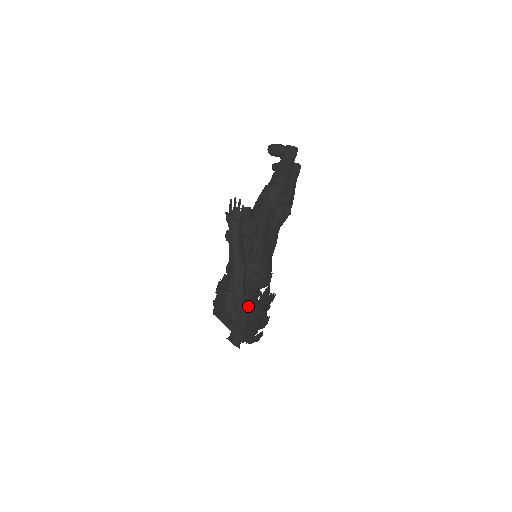
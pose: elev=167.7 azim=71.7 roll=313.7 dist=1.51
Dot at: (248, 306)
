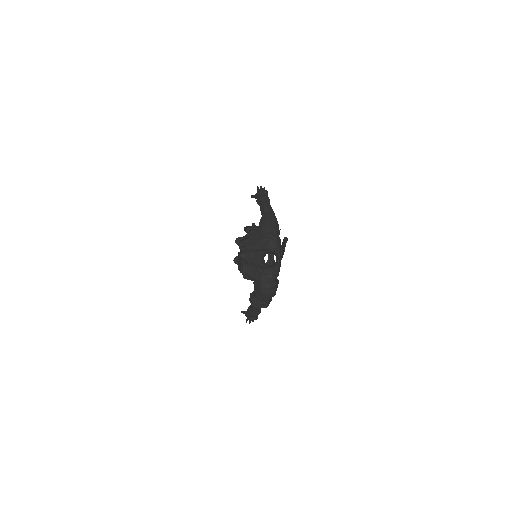
Dot at: occluded
